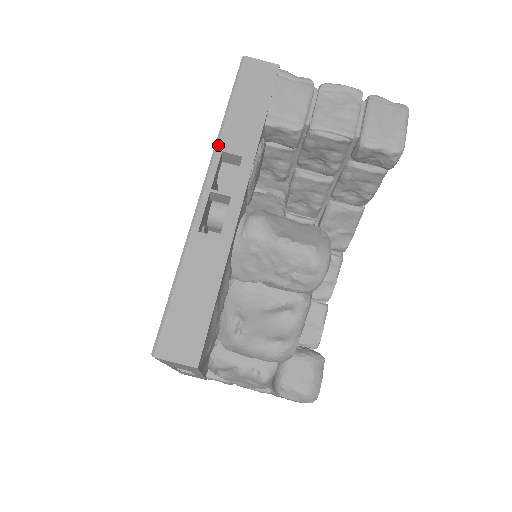
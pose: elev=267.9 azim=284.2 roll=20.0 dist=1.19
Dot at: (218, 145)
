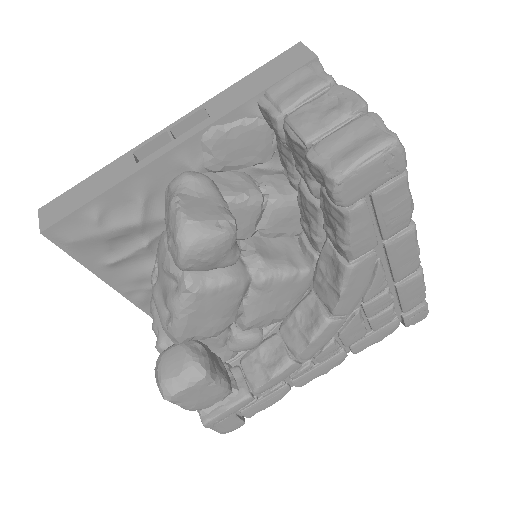
Dot at: (207, 101)
